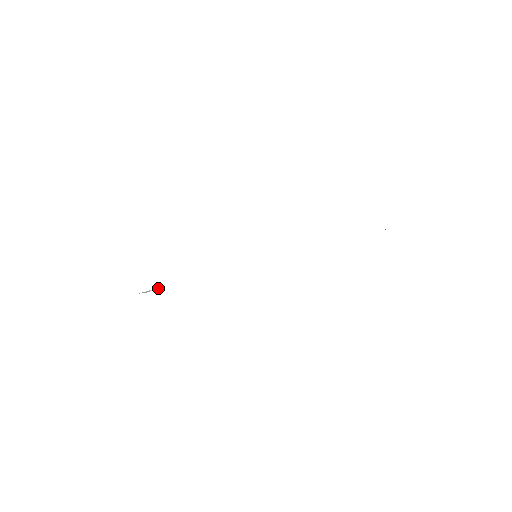
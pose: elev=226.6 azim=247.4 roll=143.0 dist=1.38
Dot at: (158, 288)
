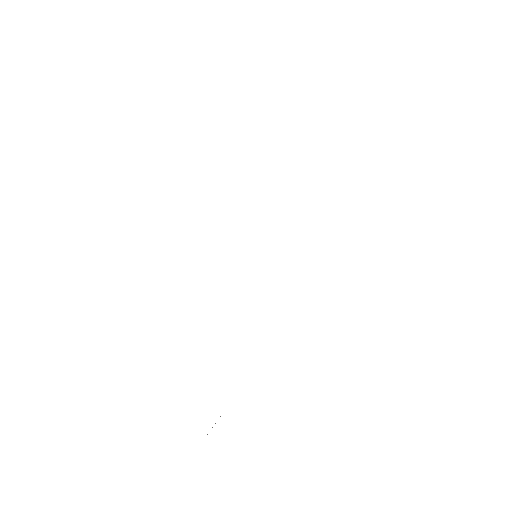
Dot at: occluded
